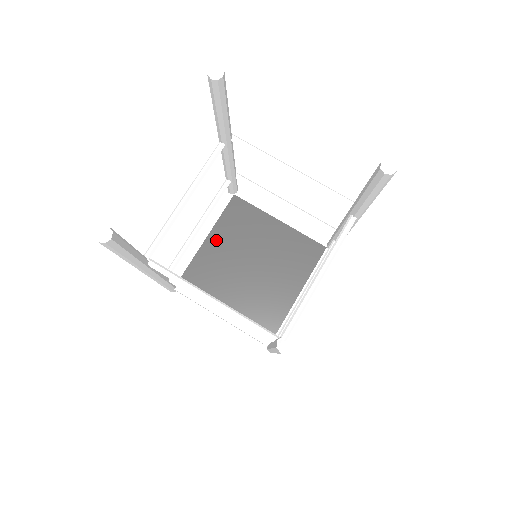
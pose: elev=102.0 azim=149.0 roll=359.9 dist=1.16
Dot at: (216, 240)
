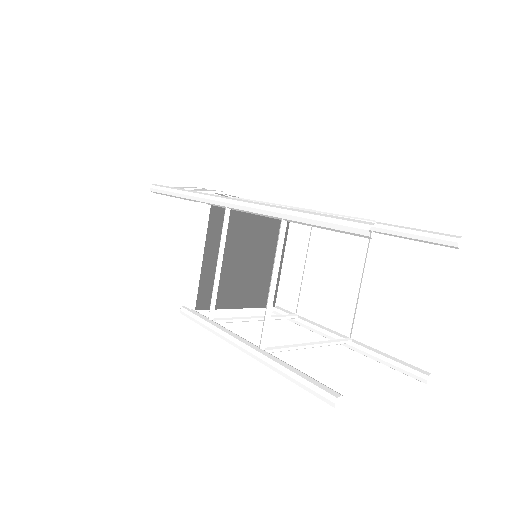
Dot at: (212, 254)
